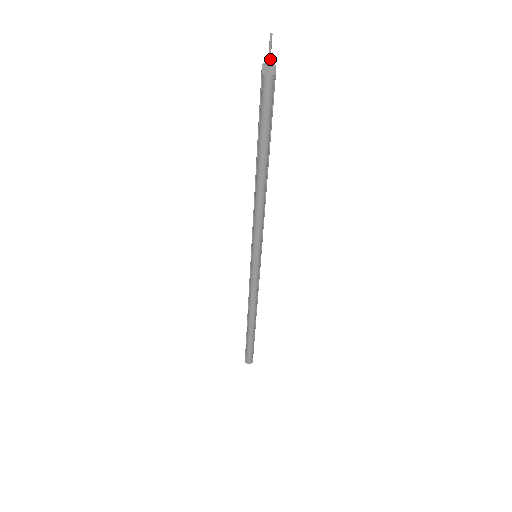
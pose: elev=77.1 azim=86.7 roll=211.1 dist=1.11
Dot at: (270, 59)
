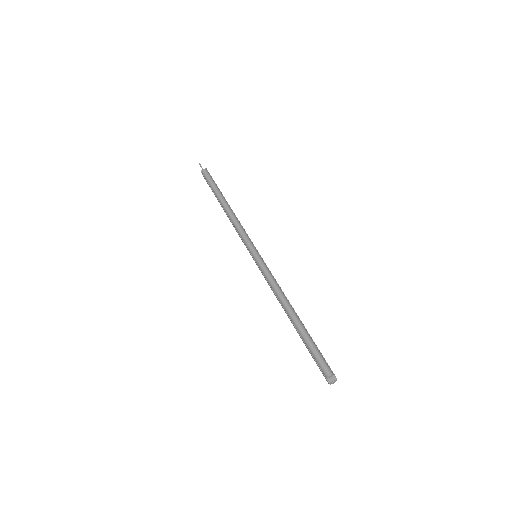
Dot at: occluded
